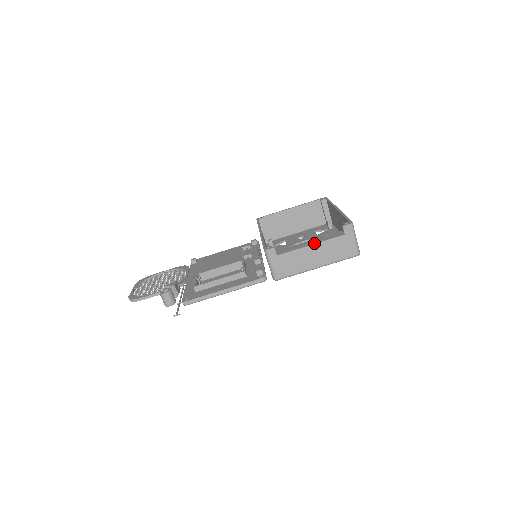
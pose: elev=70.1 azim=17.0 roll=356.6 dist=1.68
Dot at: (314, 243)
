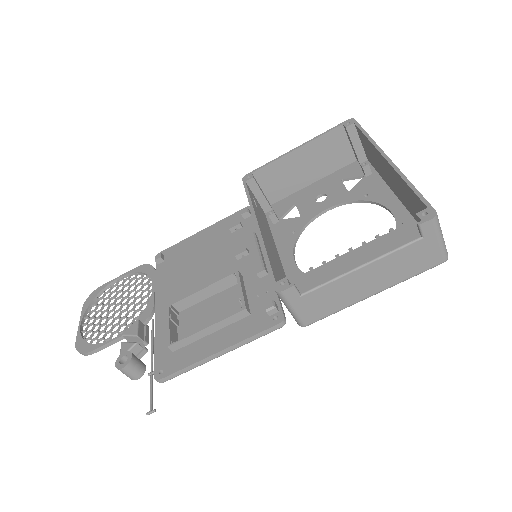
Dot at: (365, 262)
